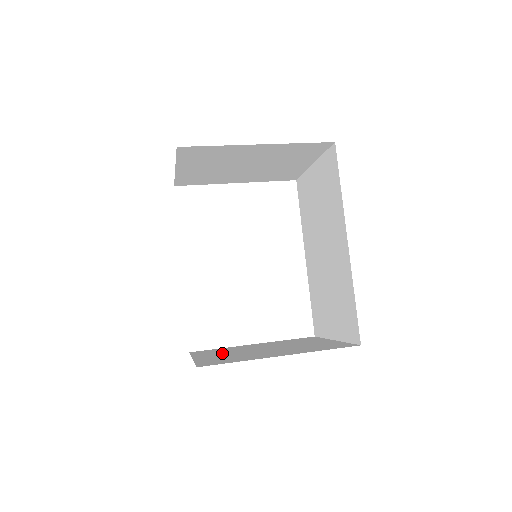
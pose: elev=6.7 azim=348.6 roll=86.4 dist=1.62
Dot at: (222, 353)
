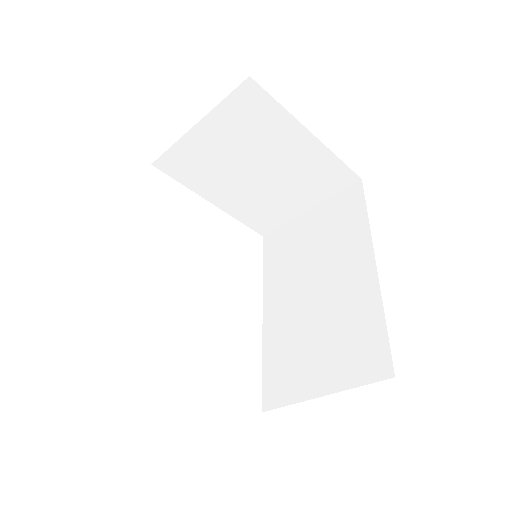
Dot at: occluded
